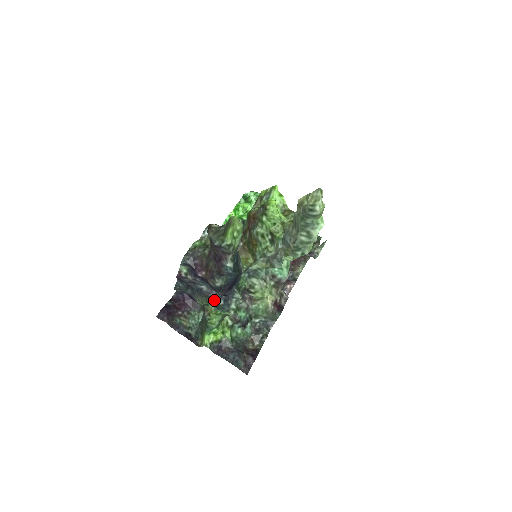
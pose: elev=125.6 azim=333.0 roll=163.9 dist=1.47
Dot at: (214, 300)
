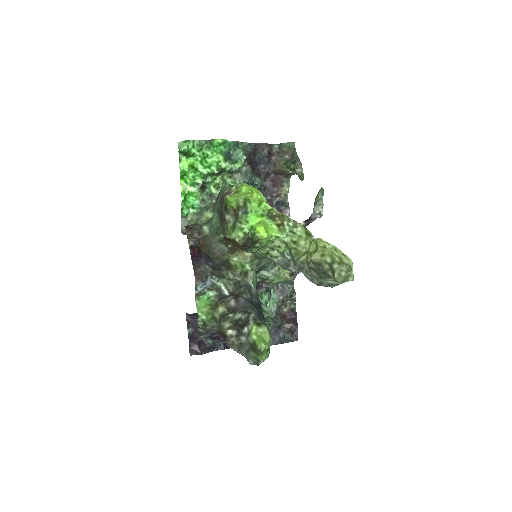
Dot at: occluded
